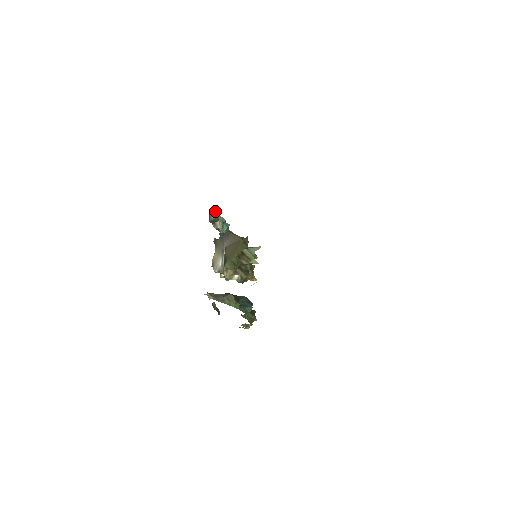
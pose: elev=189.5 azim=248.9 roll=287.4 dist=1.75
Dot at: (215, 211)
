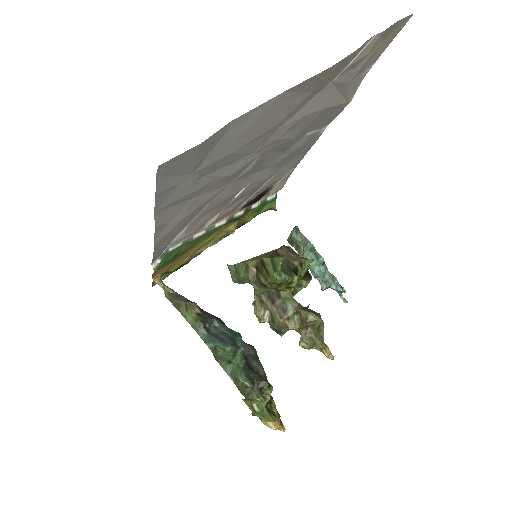
Dot at: (295, 226)
